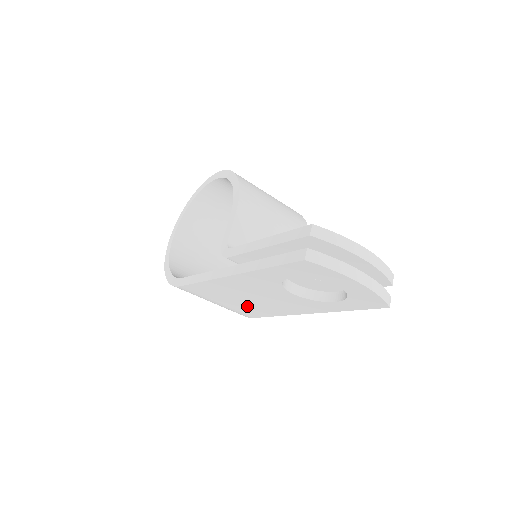
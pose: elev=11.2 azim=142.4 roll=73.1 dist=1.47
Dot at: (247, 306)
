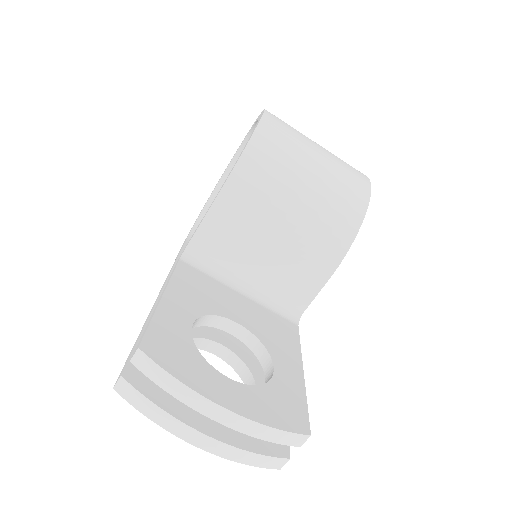
Dot at: occluded
